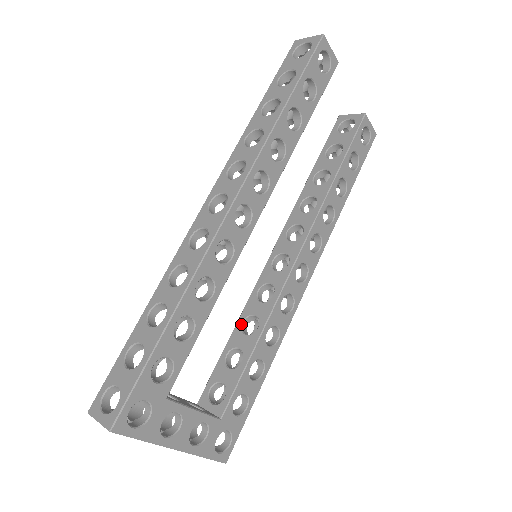
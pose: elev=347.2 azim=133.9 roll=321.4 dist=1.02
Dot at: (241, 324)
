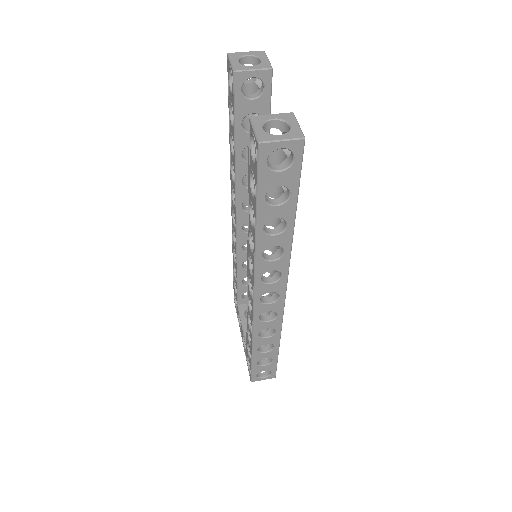
Dot at: (242, 267)
